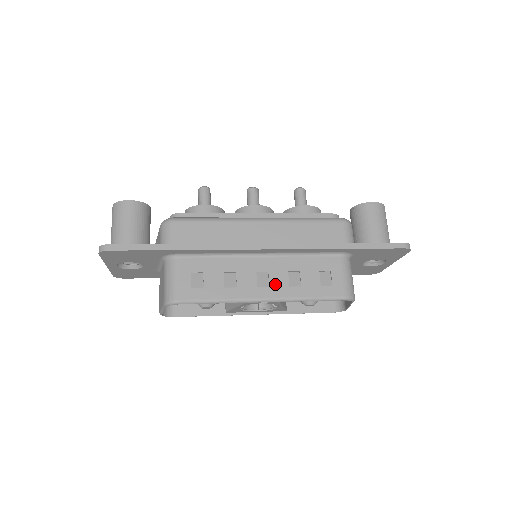
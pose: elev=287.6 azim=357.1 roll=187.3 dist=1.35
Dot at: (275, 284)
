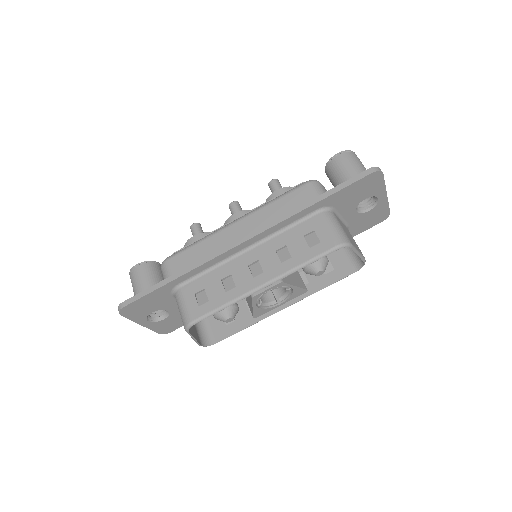
Dot at: (268, 267)
